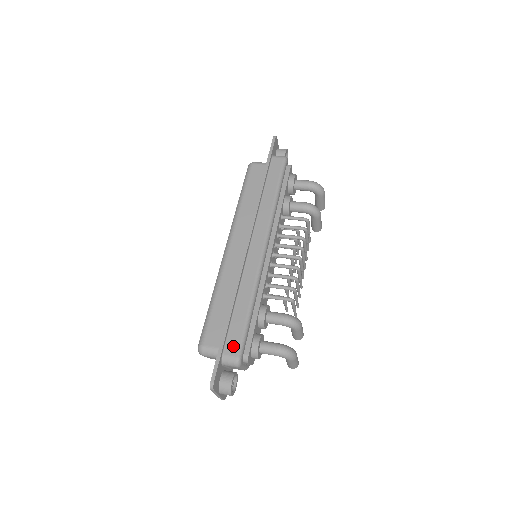
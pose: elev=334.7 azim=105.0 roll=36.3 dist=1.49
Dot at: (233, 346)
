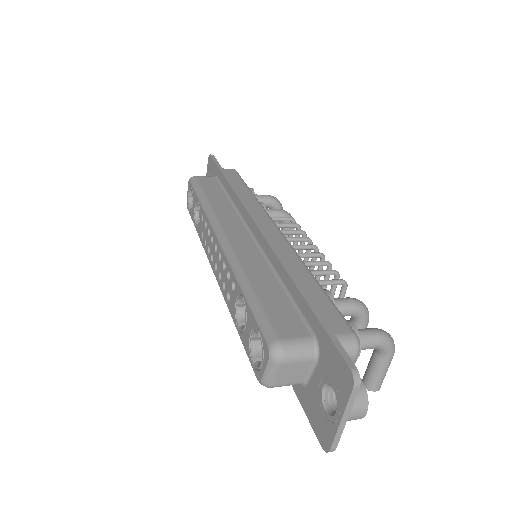
Dot at: (335, 322)
